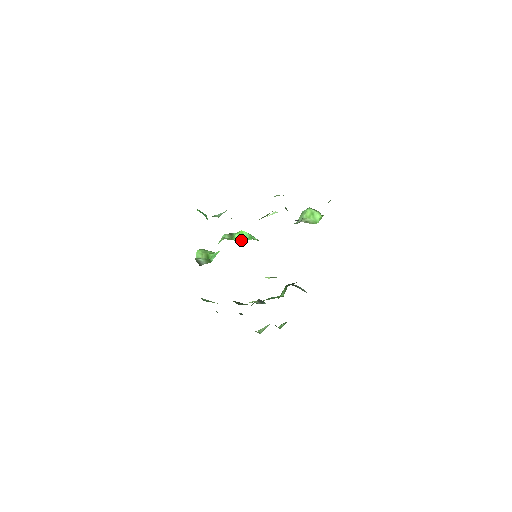
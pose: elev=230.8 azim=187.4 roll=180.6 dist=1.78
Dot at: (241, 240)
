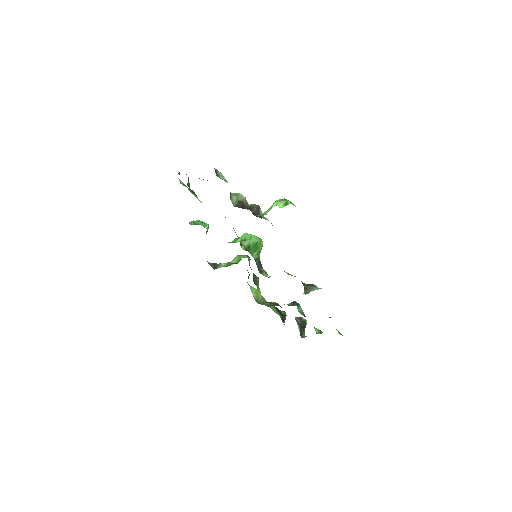
Dot at: occluded
